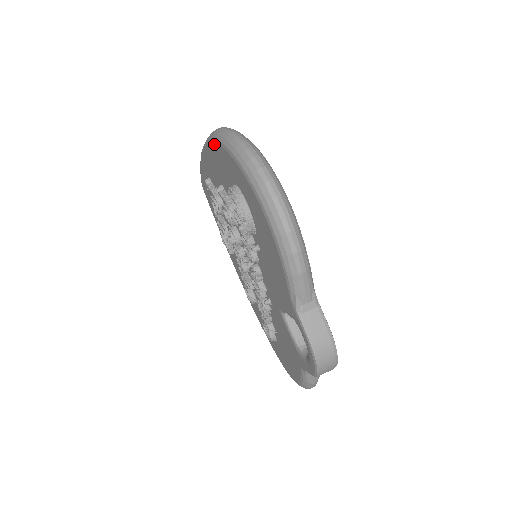
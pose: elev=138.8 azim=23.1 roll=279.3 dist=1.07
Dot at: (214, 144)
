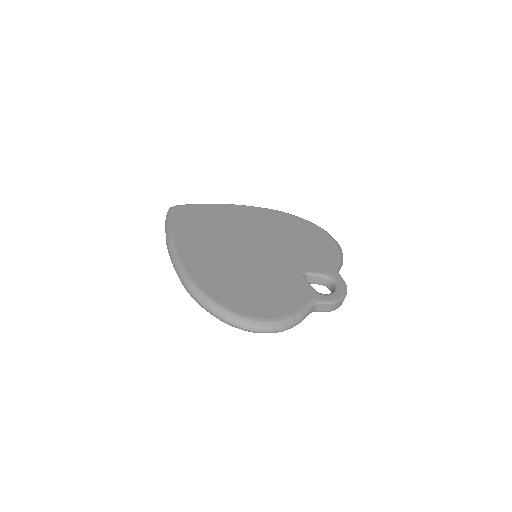
Dot at: occluded
